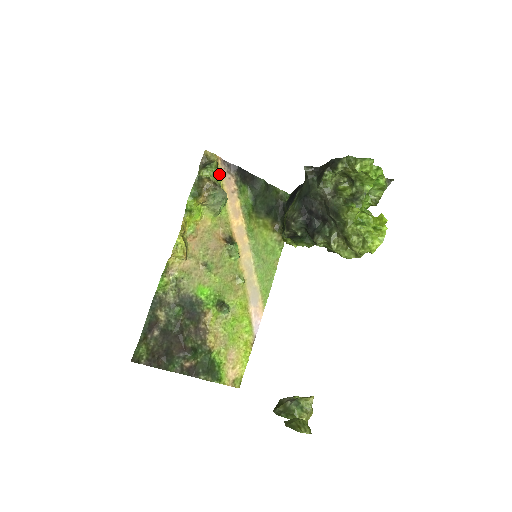
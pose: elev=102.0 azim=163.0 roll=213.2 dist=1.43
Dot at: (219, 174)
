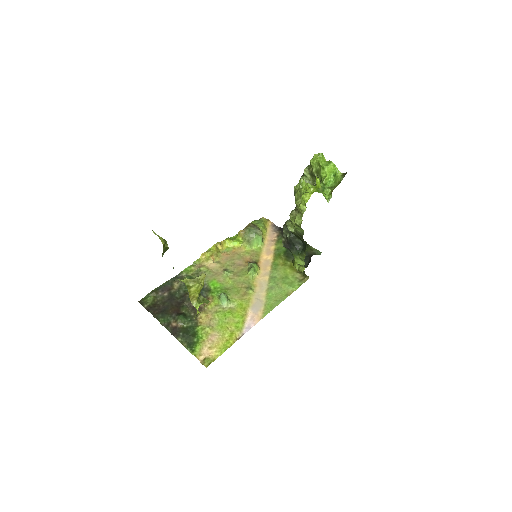
Dot at: (264, 227)
